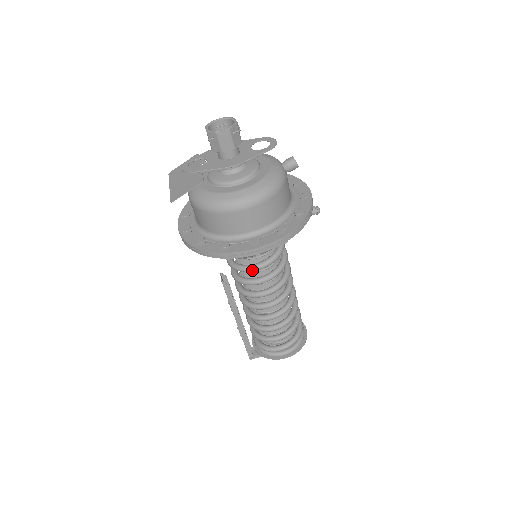
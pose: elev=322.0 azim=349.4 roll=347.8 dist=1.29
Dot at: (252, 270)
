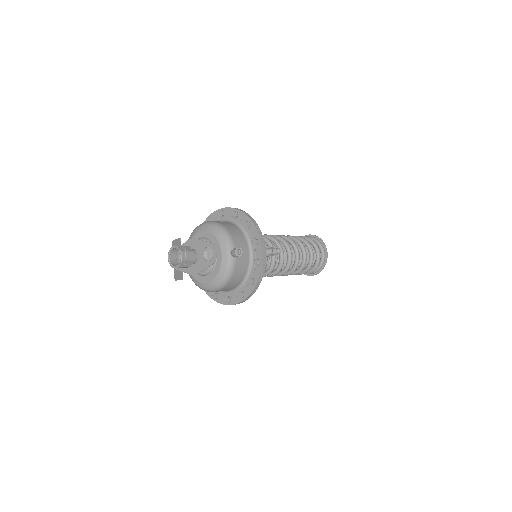
Dot at: occluded
